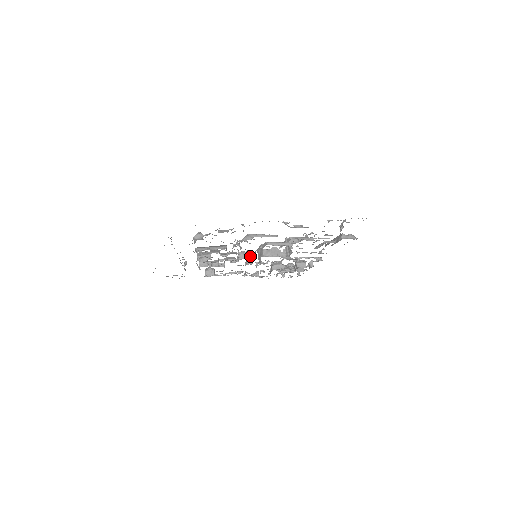
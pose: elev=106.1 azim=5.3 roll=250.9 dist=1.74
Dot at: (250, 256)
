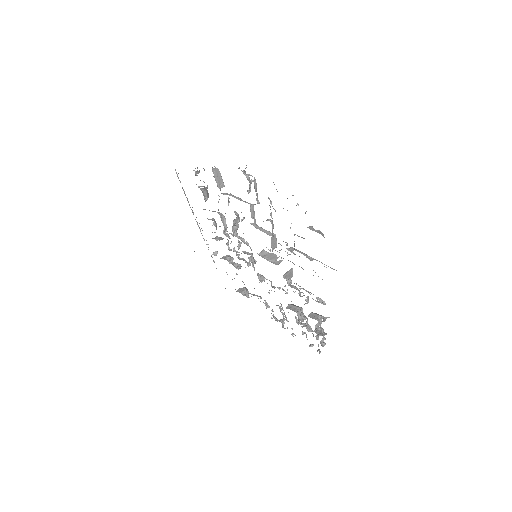
Dot at: occluded
